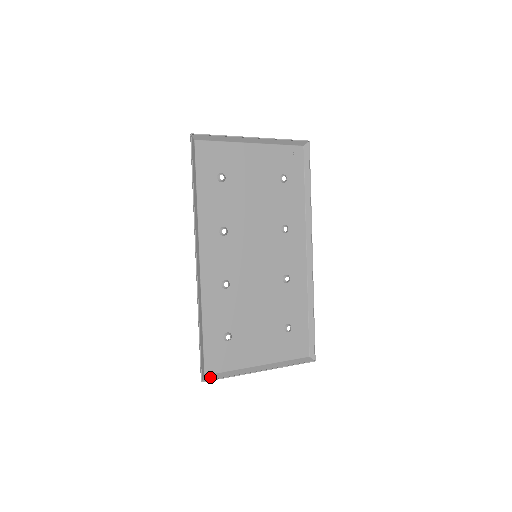
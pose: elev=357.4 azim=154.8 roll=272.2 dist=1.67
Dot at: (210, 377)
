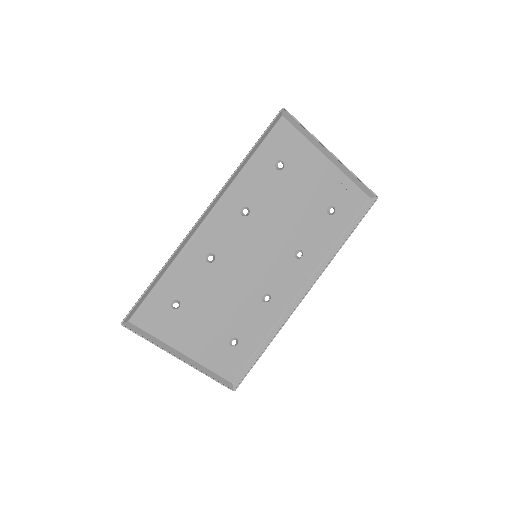
Dot at: (132, 326)
